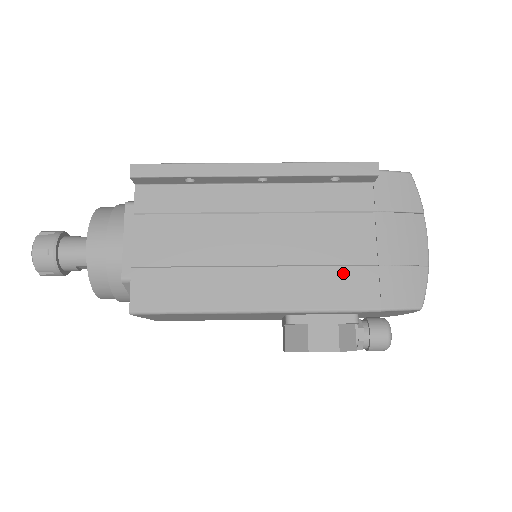
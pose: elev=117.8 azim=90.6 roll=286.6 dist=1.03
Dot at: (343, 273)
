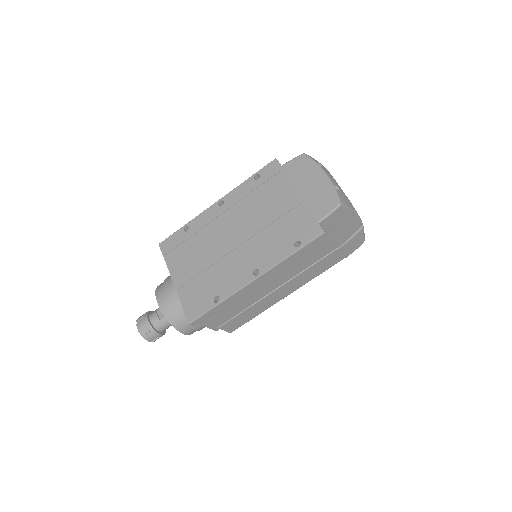
Dot at: (321, 262)
